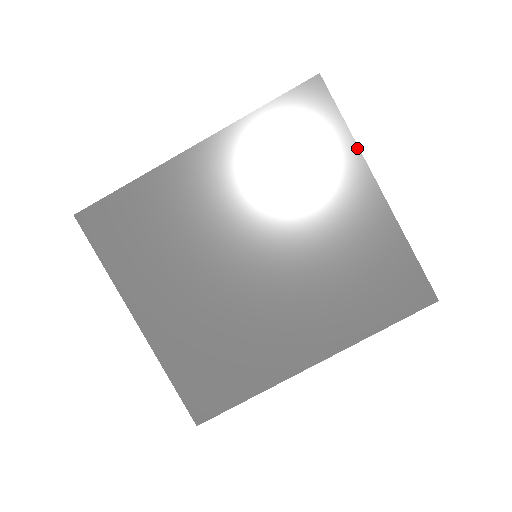
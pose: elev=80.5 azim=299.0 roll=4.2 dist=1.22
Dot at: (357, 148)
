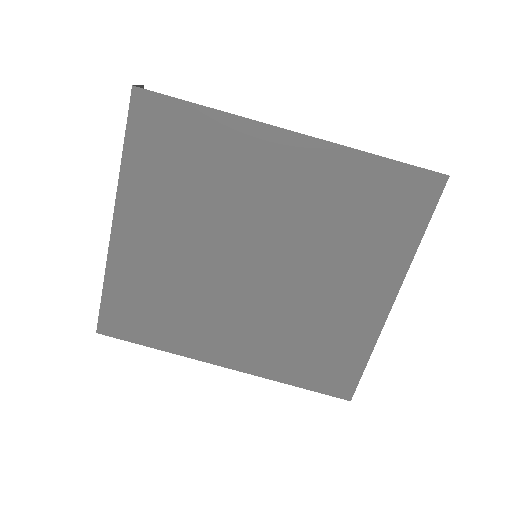
Dot at: (412, 258)
